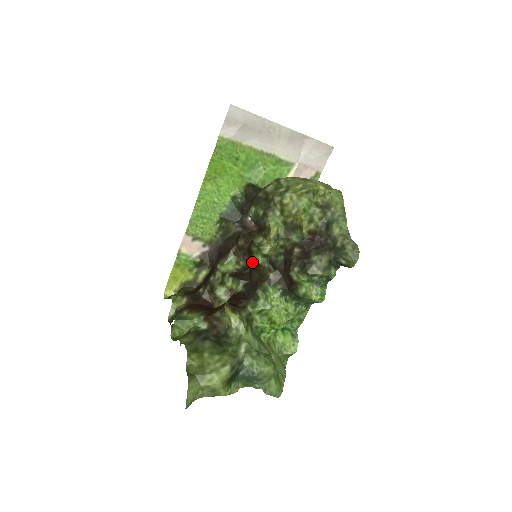
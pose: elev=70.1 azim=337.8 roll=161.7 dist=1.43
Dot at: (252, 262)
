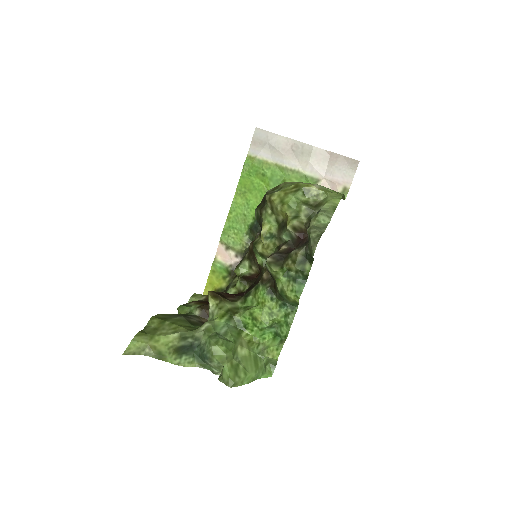
Dot at: (259, 265)
